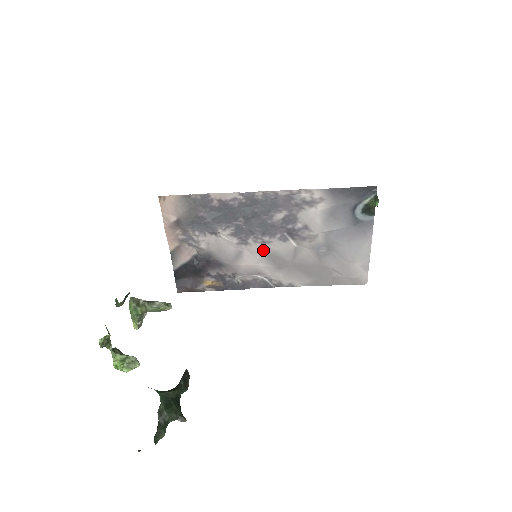
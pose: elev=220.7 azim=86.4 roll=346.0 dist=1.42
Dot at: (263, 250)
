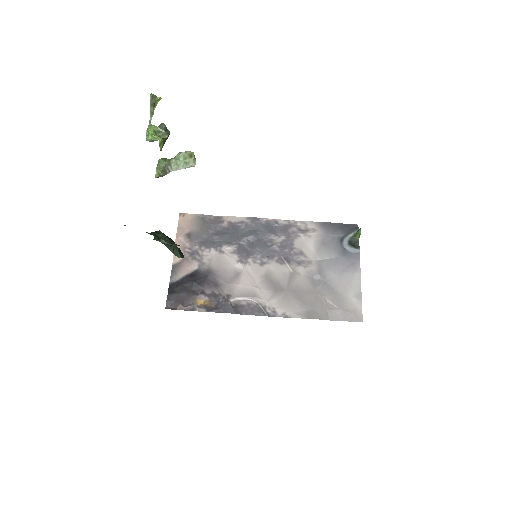
Dot at: (261, 272)
